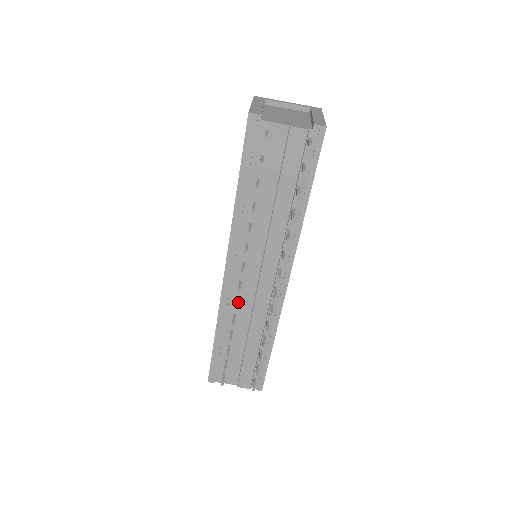
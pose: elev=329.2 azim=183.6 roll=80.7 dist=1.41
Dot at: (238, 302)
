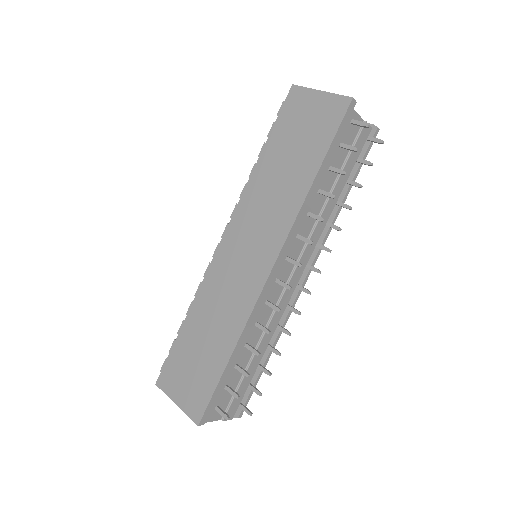
Dot at: (265, 306)
